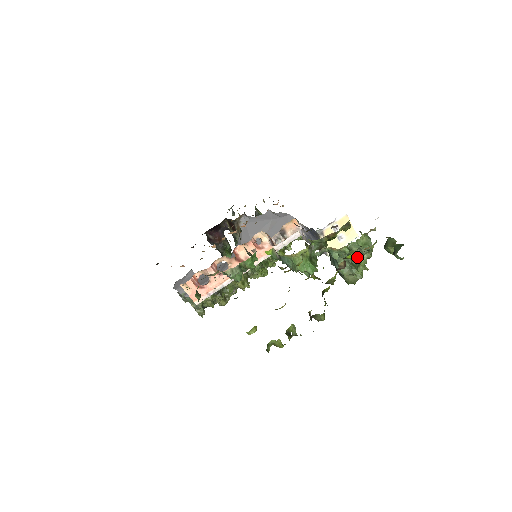
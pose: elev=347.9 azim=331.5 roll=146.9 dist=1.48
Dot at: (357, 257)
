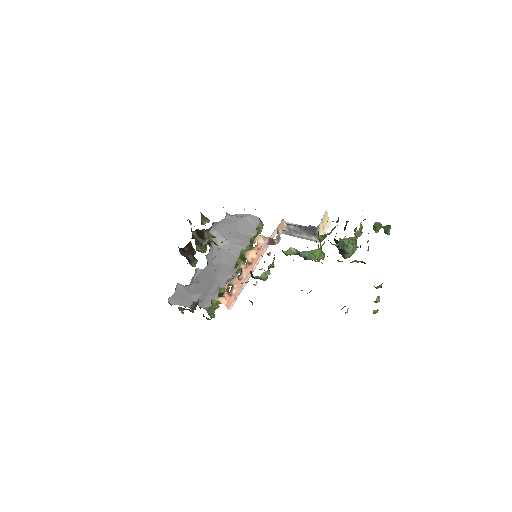
Dot at: occluded
